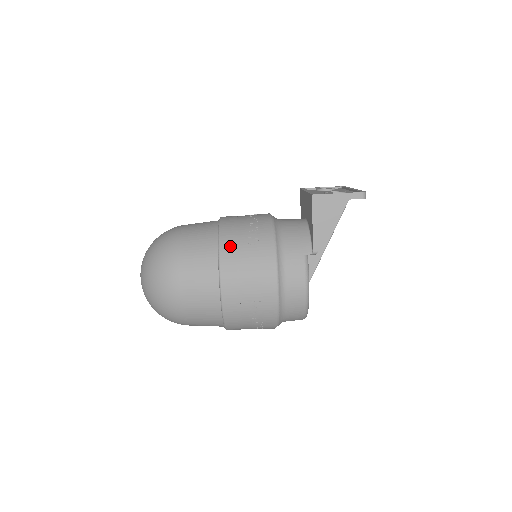
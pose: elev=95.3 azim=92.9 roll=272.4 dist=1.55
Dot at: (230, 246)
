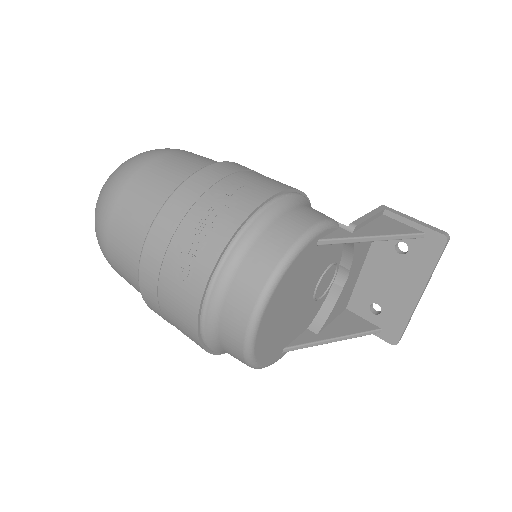
Dot at: occluded
